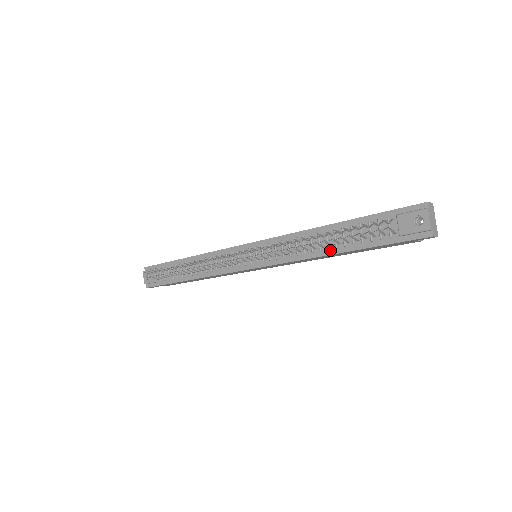
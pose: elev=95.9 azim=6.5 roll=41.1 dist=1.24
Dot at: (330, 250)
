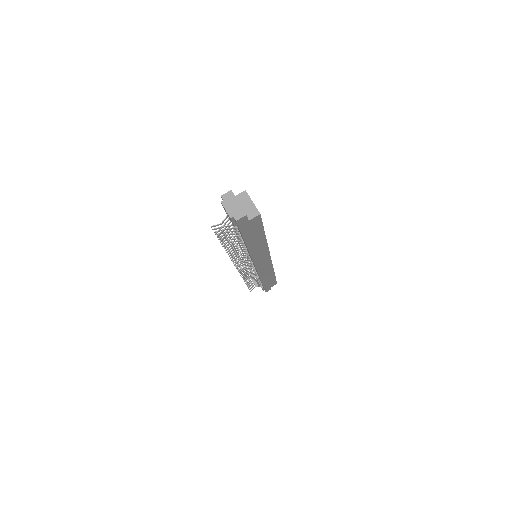
Dot at: (245, 245)
